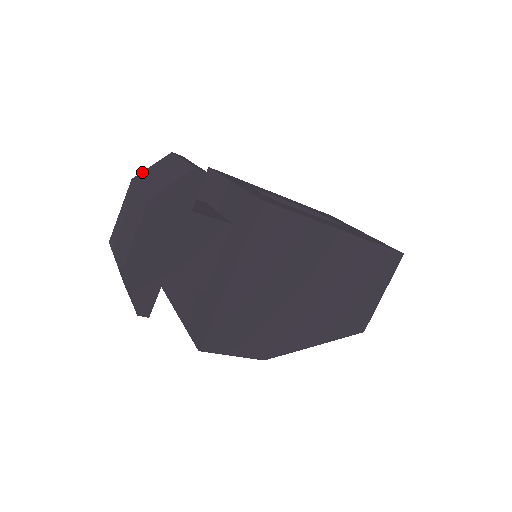
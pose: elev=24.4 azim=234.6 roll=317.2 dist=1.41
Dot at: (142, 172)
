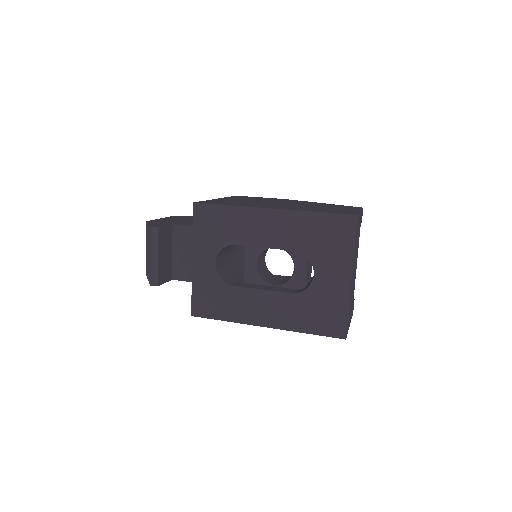
Dot at: (147, 224)
